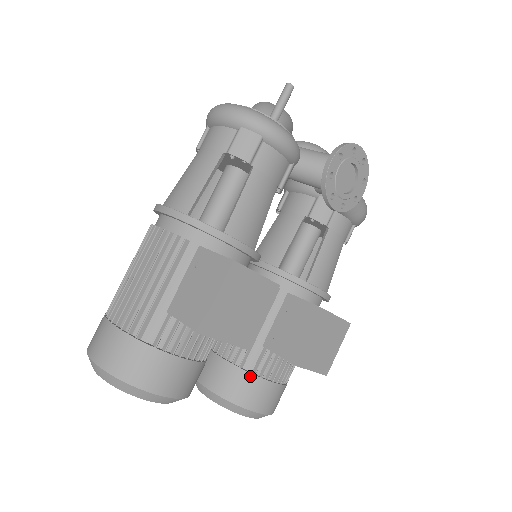
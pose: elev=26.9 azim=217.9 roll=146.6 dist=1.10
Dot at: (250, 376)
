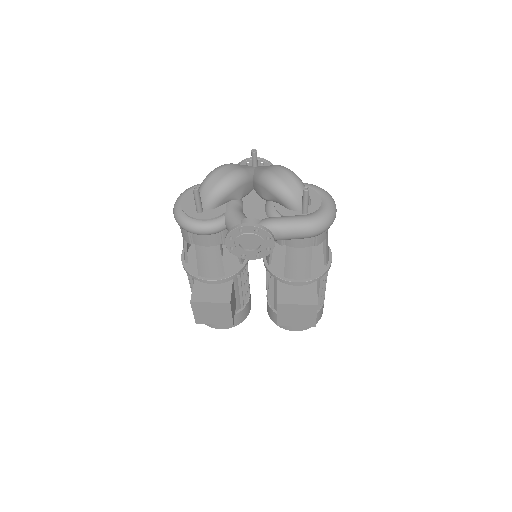
Dot at: (276, 315)
